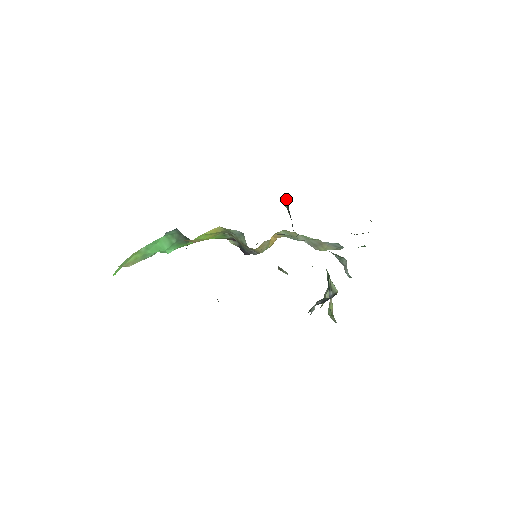
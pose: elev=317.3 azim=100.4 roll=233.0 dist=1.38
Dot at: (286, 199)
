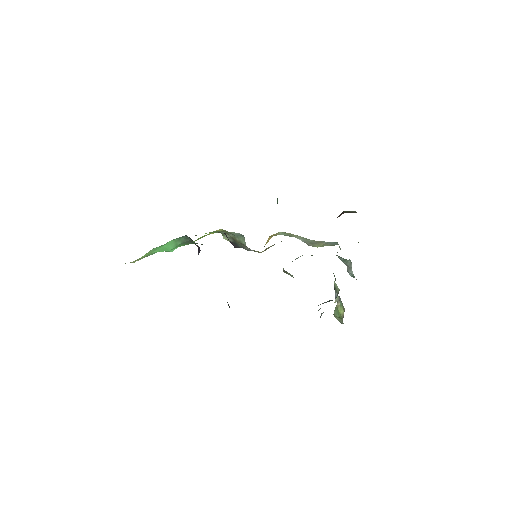
Dot at: (277, 198)
